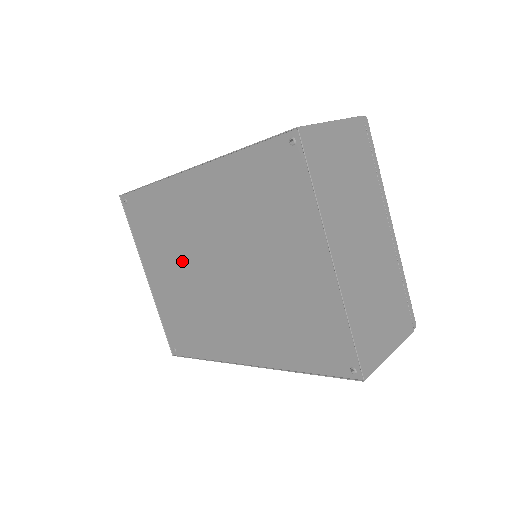
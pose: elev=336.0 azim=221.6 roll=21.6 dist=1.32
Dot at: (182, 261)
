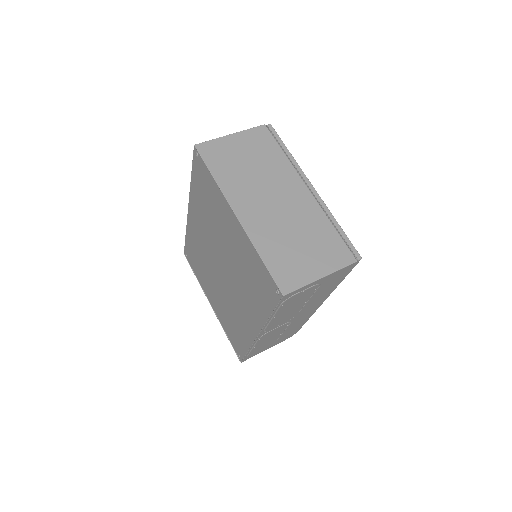
Dot at: (212, 277)
